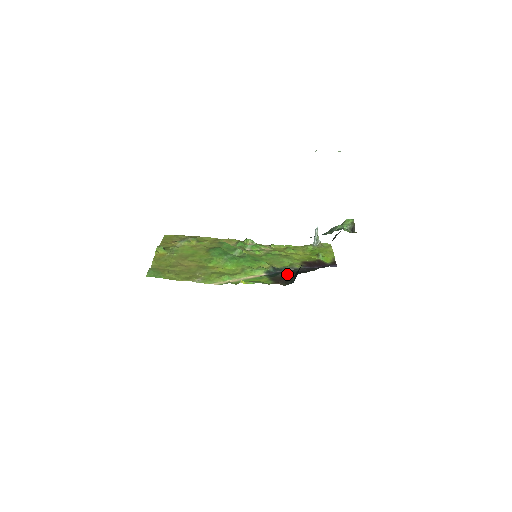
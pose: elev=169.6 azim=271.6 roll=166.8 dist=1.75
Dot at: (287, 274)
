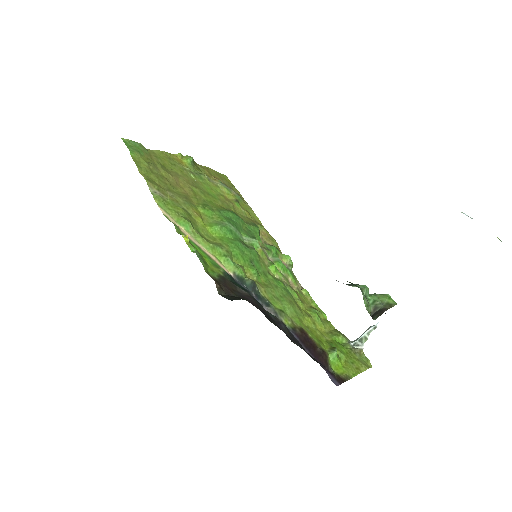
Dot at: (250, 297)
